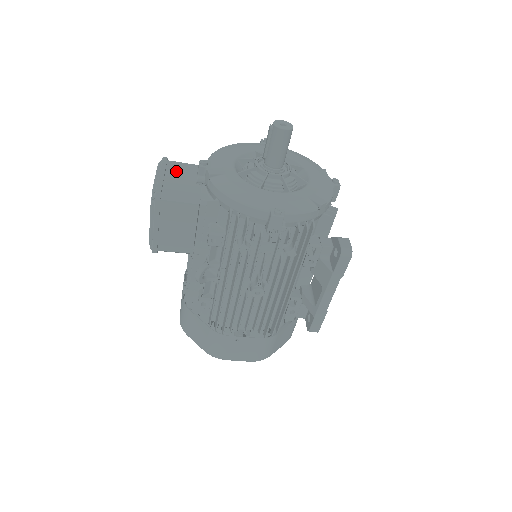
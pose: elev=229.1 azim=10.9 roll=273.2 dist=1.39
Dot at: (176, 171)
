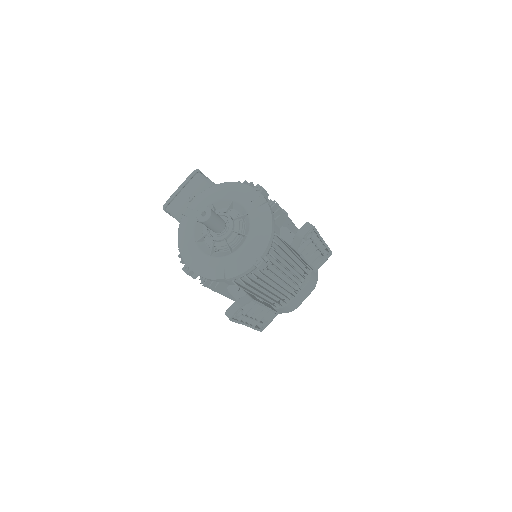
Dot at: (192, 188)
